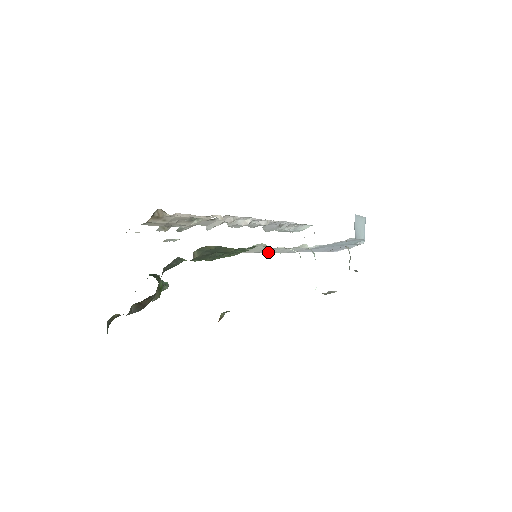
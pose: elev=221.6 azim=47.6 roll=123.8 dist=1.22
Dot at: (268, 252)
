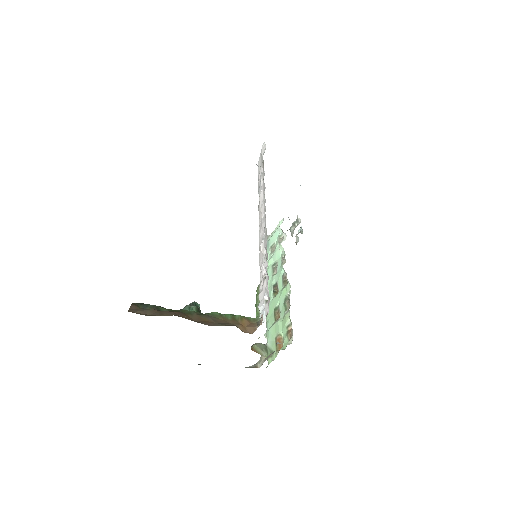
Dot at: occluded
